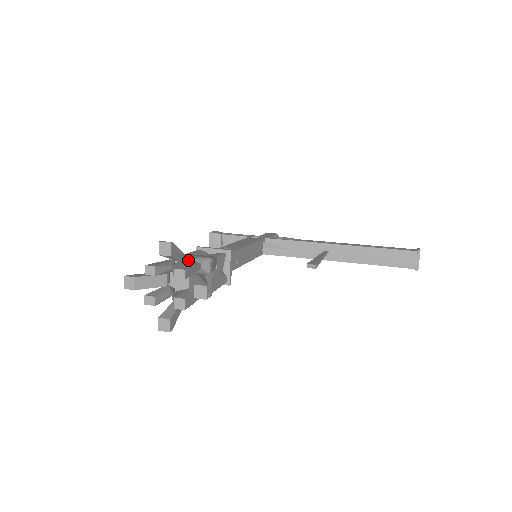
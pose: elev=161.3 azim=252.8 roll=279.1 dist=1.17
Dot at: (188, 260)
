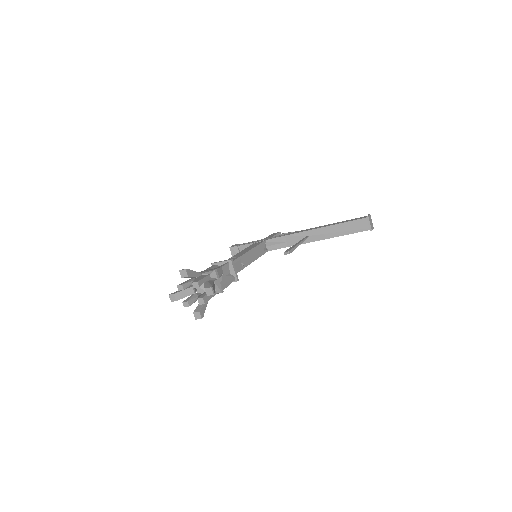
Dot at: (202, 275)
